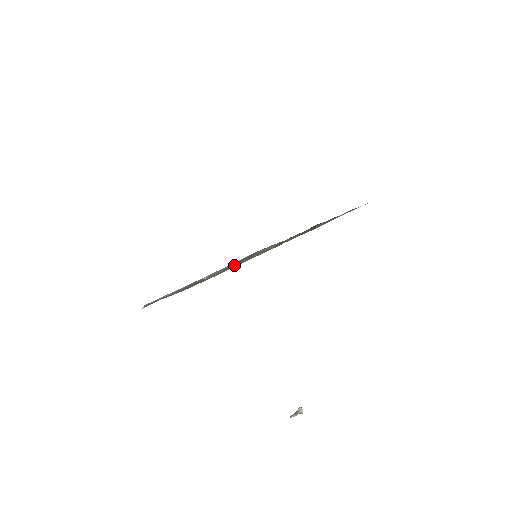
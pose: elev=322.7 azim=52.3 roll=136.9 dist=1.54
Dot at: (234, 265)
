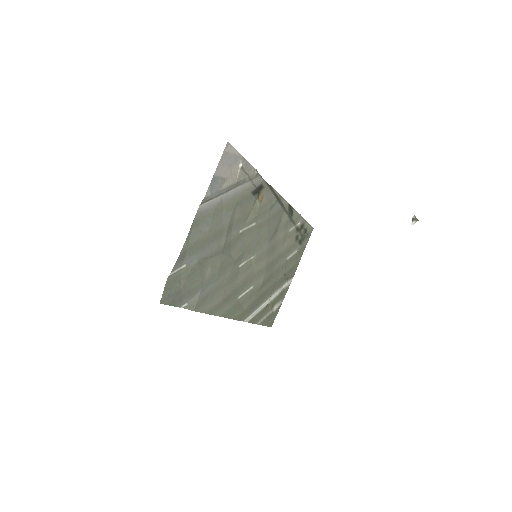
Dot at: (238, 276)
